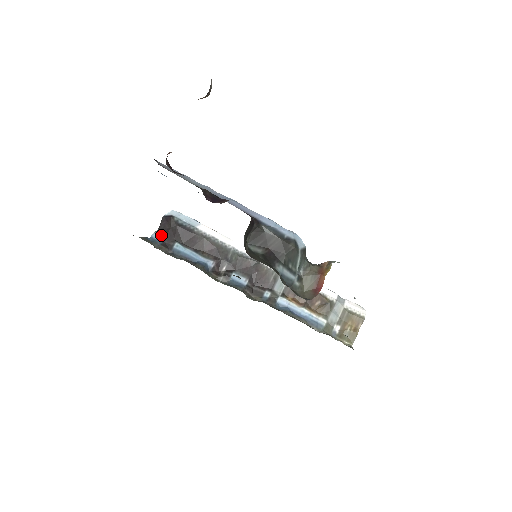
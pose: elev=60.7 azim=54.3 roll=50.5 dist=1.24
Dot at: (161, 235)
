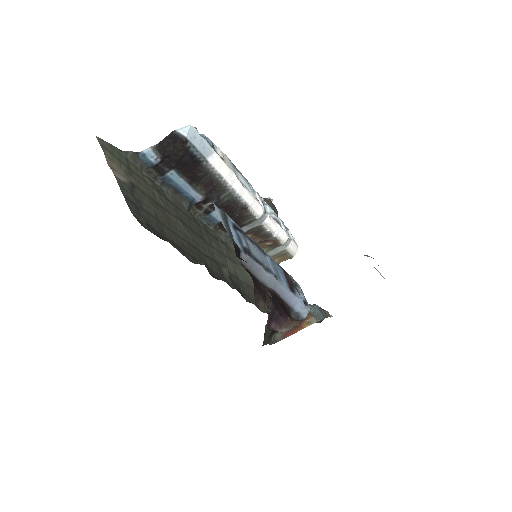
Dot at: (158, 156)
